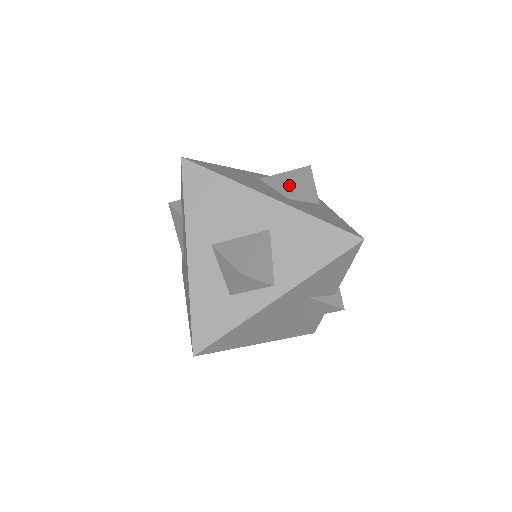
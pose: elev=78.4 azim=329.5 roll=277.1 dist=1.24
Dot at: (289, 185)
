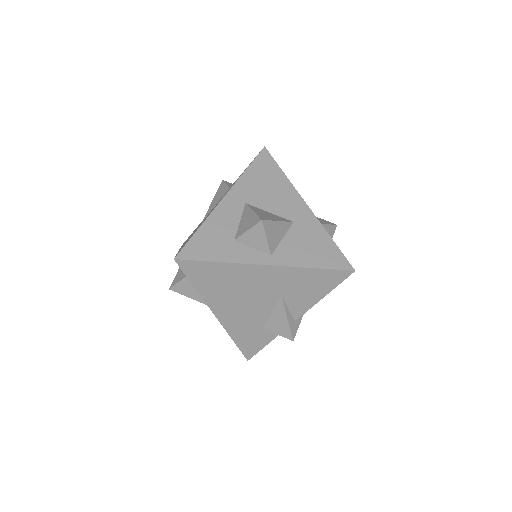
Dot at: occluded
